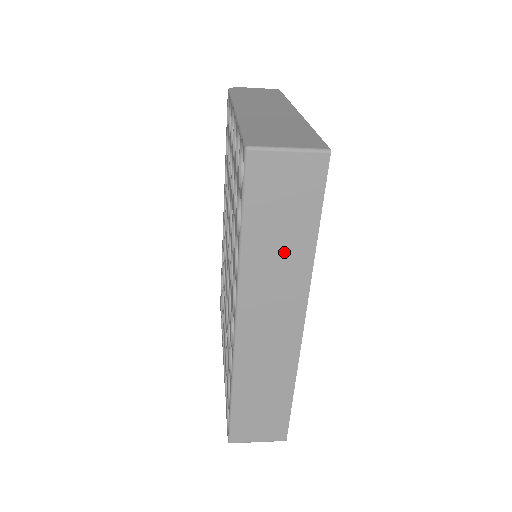
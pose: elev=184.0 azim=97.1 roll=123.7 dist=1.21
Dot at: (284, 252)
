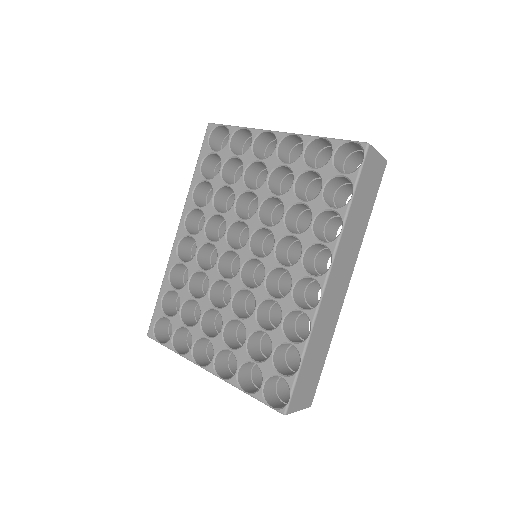
Dot at: (359, 223)
